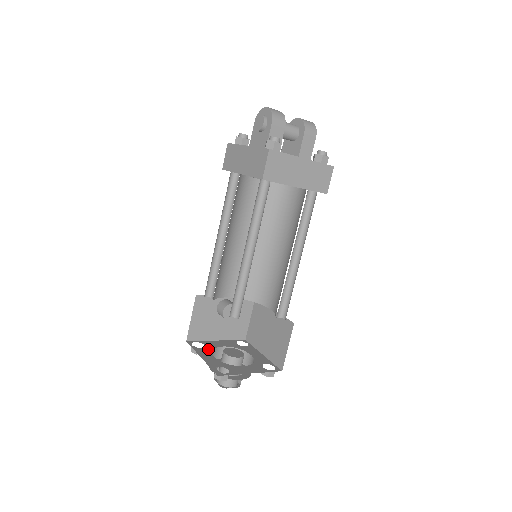
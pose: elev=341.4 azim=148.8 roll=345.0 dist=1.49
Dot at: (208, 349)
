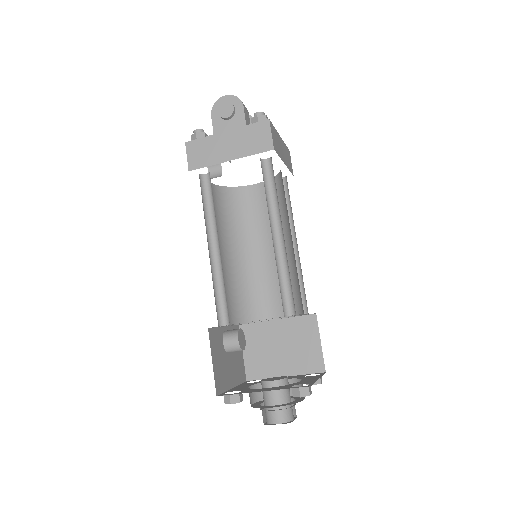
Dot at: (248, 389)
